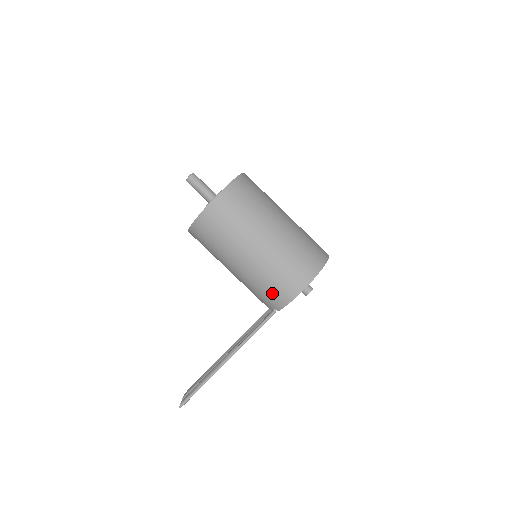
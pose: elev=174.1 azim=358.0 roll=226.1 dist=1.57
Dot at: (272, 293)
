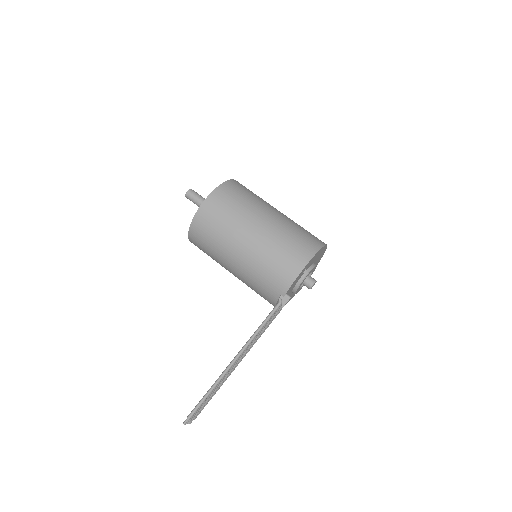
Dot at: (275, 275)
